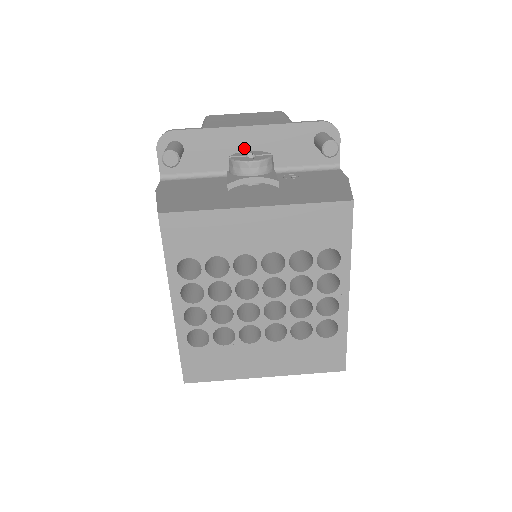
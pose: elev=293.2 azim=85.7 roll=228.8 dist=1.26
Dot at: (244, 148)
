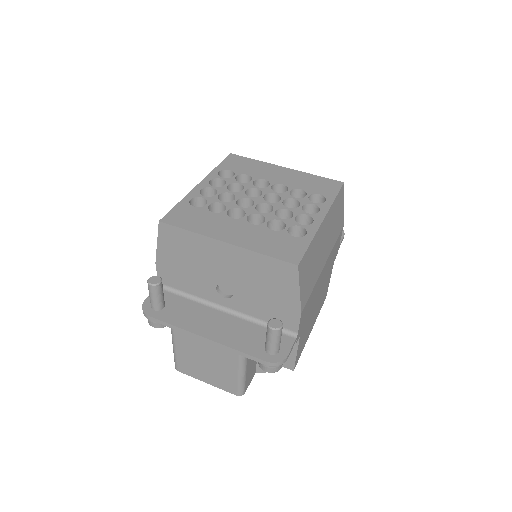
Dot at: occluded
